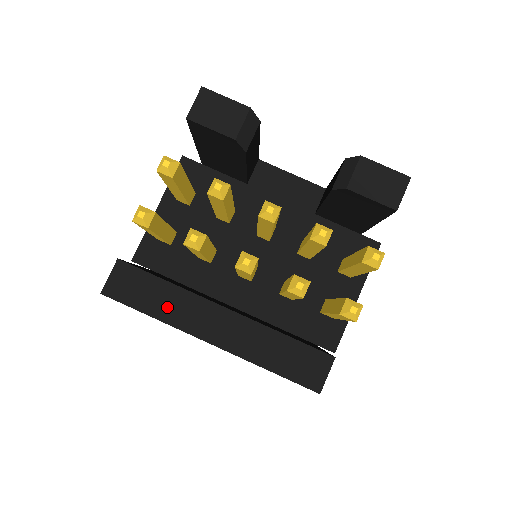
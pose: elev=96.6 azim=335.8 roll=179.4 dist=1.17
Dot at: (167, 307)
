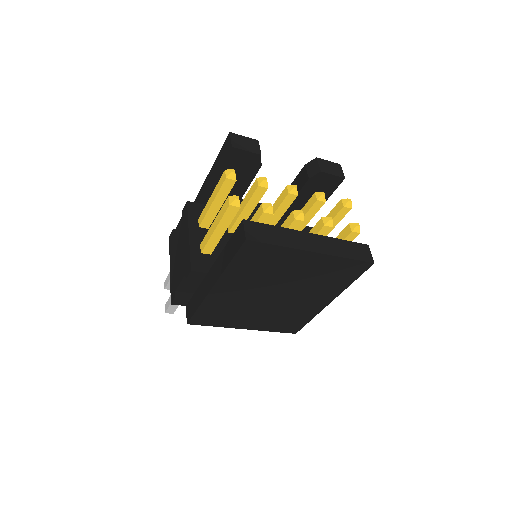
Dot at: (284, 239)
